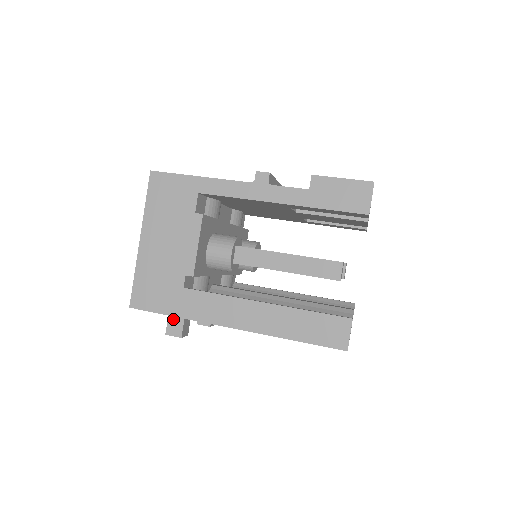
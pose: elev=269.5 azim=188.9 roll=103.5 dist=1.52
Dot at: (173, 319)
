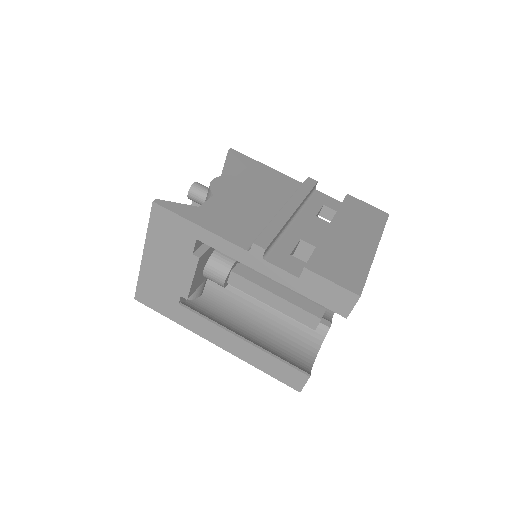
Dot at: occluded
